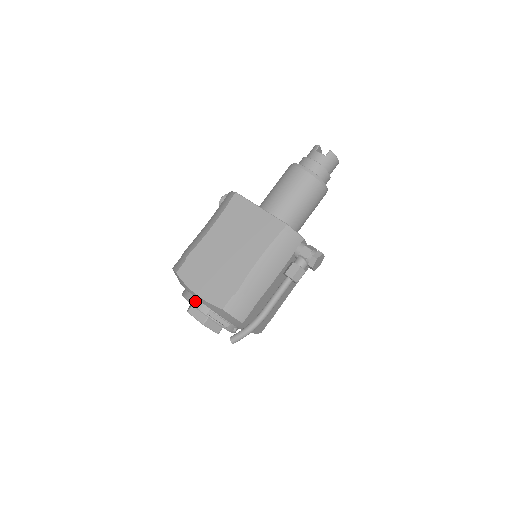
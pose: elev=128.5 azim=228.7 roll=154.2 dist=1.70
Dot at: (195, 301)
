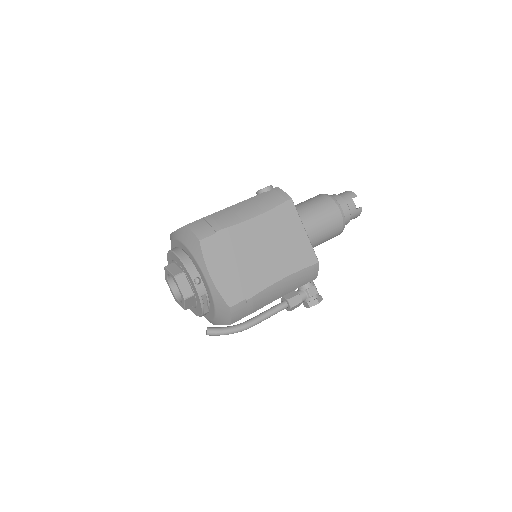
Dot at: (197, 277)
